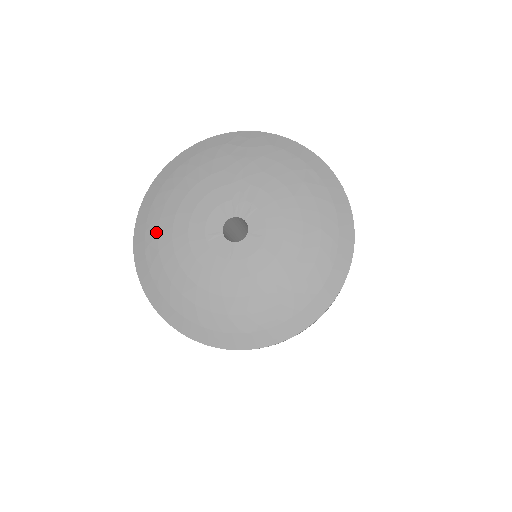
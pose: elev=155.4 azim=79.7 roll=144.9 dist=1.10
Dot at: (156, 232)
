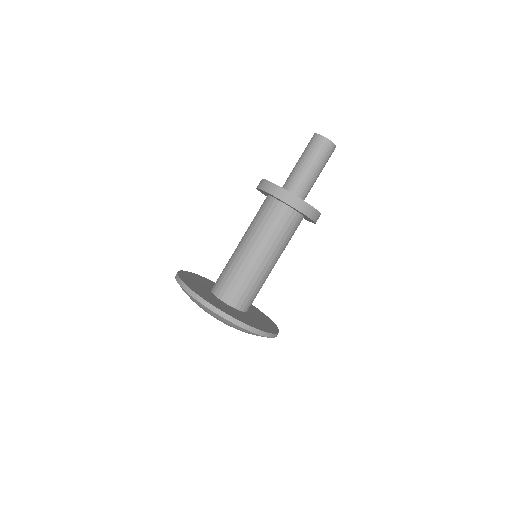
Dot at: occluded
